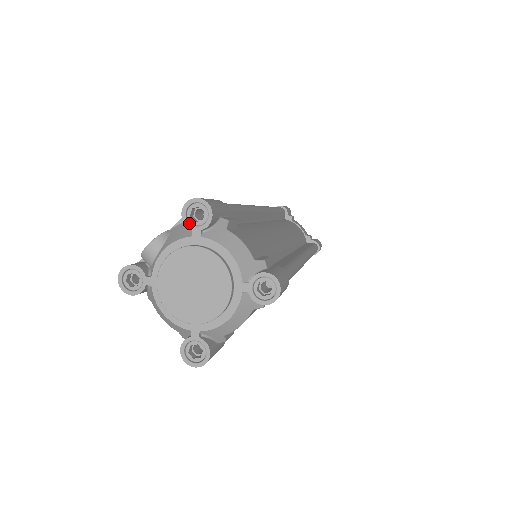
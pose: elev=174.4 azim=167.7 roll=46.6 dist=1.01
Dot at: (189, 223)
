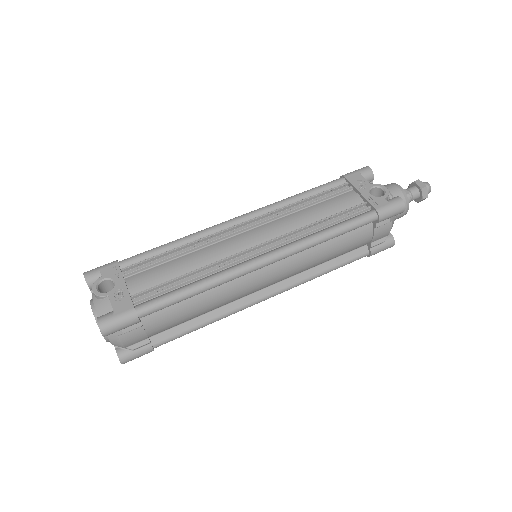
Dot at: occluded
